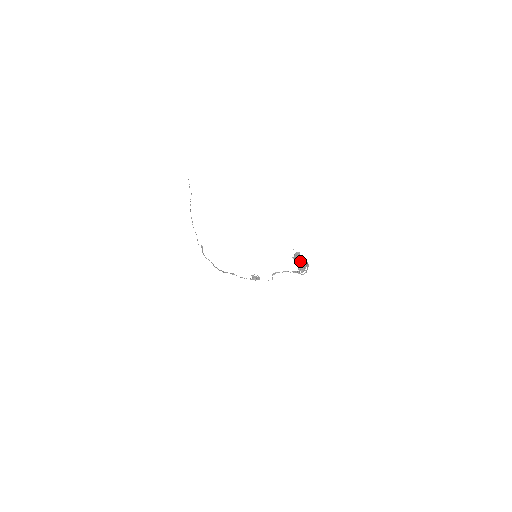
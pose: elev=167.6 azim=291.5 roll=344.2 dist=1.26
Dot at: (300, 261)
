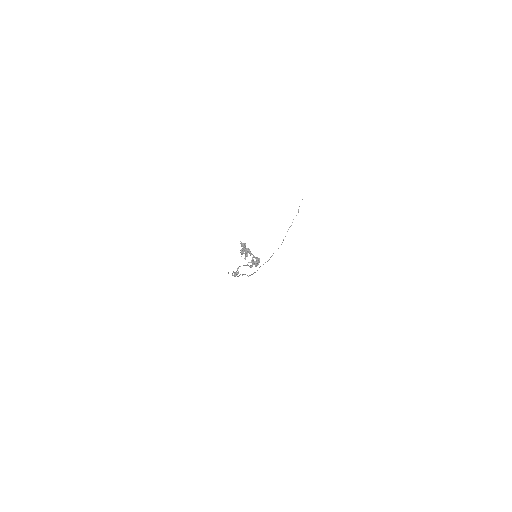
Dot at: (241, 251)
